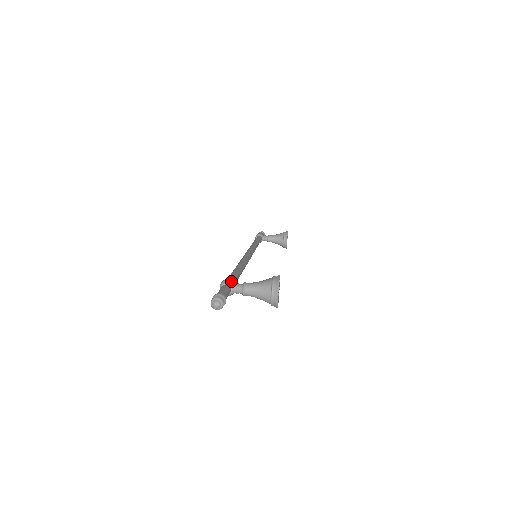
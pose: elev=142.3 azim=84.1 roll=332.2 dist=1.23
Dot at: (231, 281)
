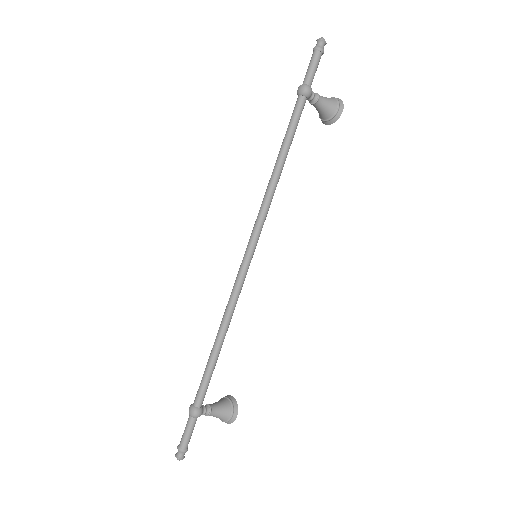
Dot at: occluded
